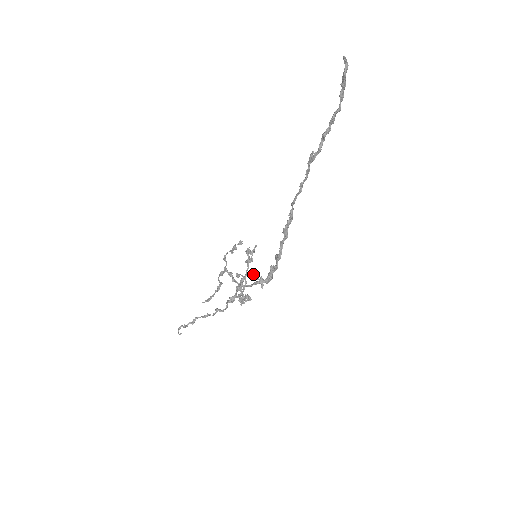
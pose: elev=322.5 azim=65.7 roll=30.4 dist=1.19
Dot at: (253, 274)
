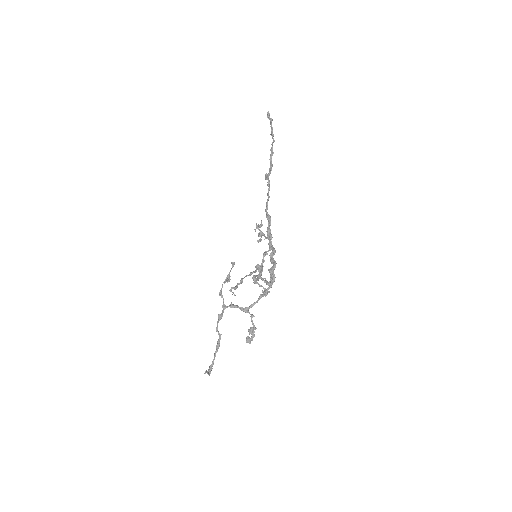
Dot at: occluded
